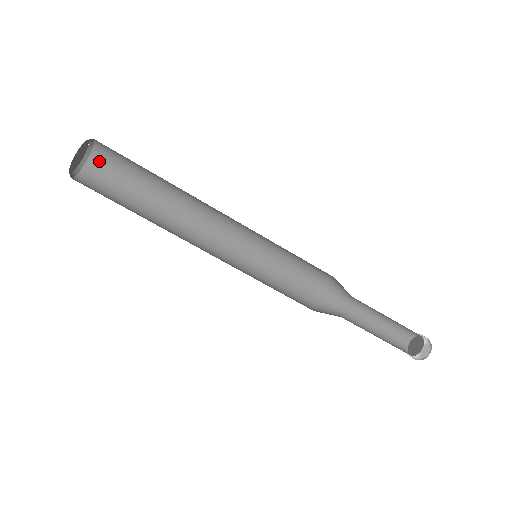
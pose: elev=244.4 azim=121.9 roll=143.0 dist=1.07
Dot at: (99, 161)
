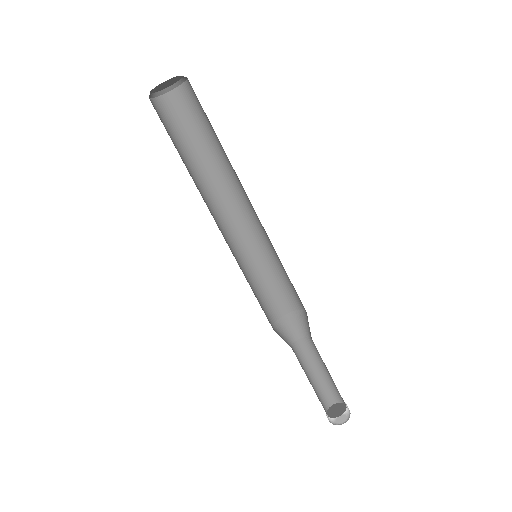
Dot at: (176, 100)
